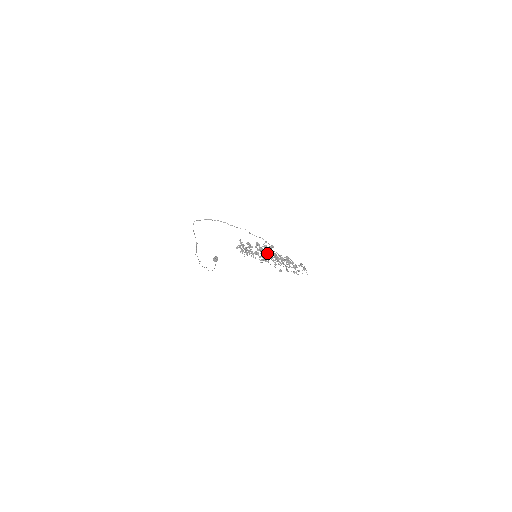
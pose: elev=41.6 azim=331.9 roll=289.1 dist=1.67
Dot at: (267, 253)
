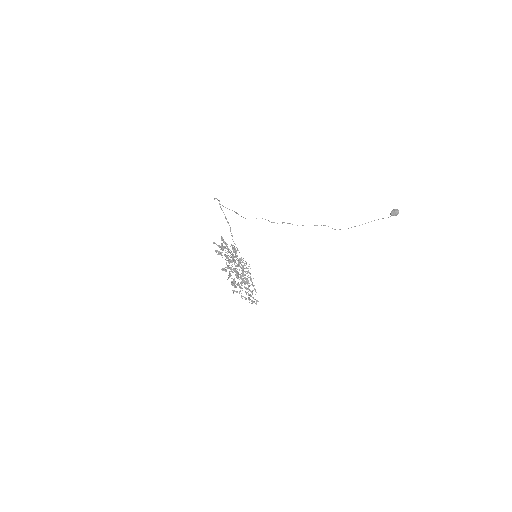
Dot at: (246, 262)
